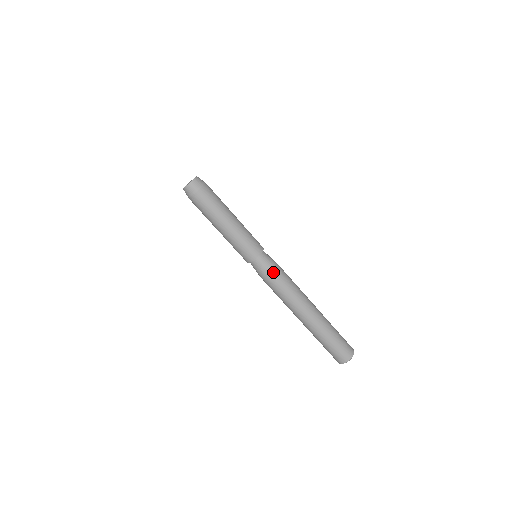
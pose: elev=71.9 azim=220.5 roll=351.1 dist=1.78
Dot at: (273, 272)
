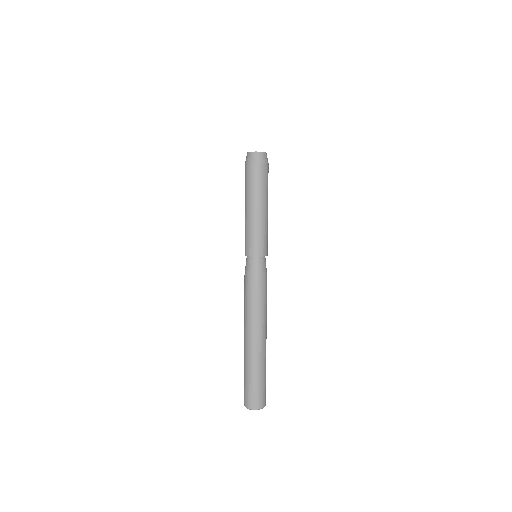
Dot at: (260, 280)
